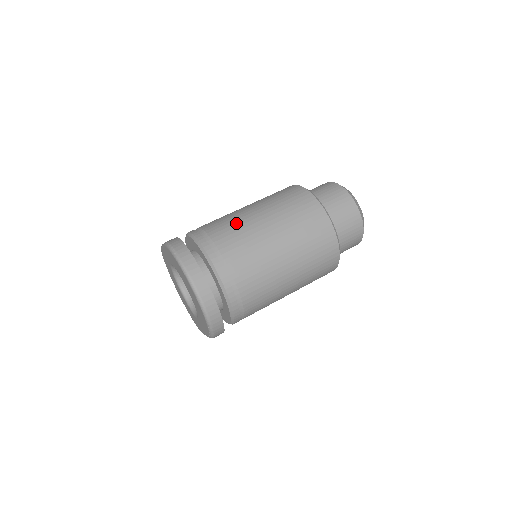
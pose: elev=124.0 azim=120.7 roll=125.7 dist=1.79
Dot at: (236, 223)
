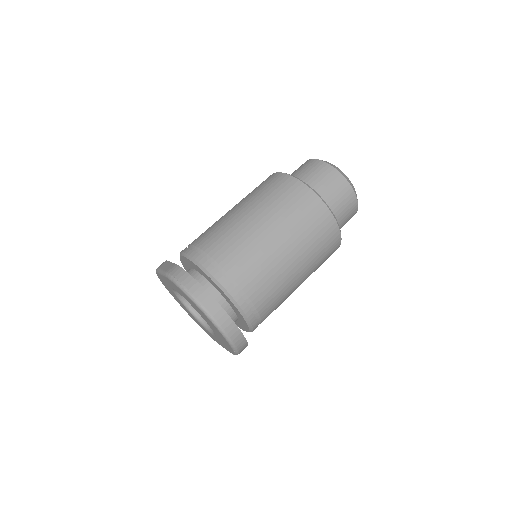
Dot at: (235, 235)
